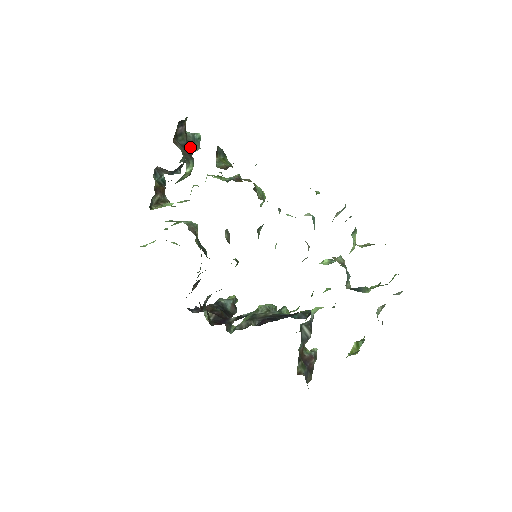
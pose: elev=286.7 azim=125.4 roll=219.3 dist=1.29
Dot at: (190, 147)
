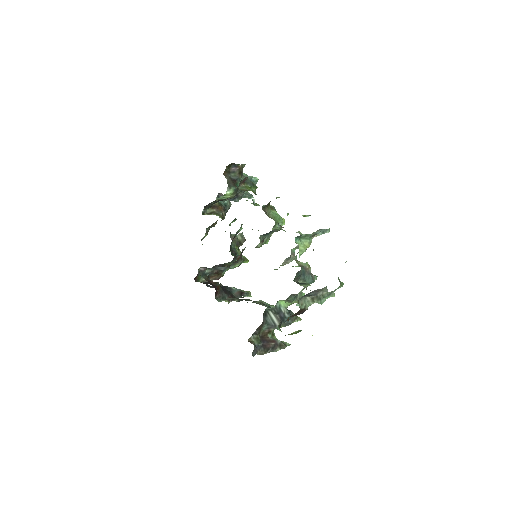
Dot at: occluded
